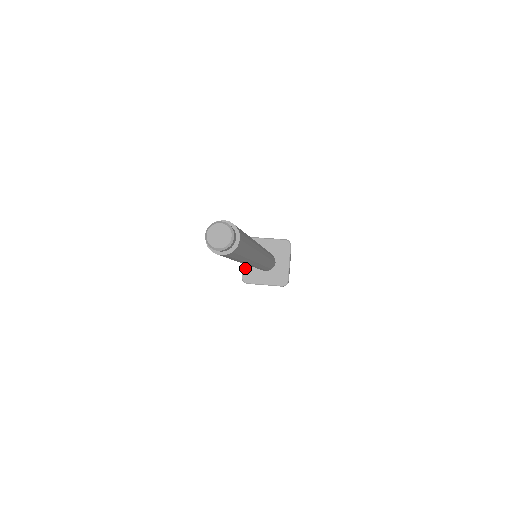
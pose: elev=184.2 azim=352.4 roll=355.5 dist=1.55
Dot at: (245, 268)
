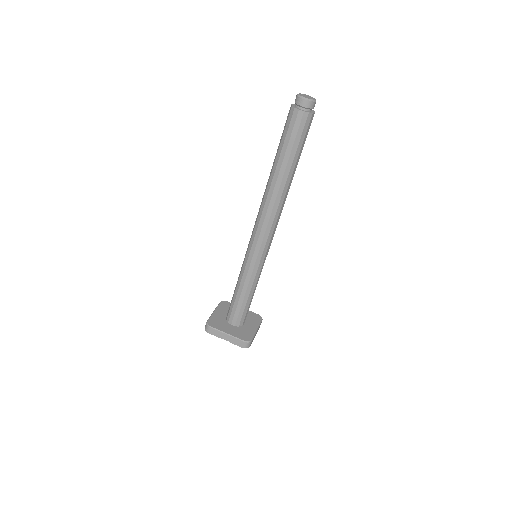
Dot at: (213, 316)
